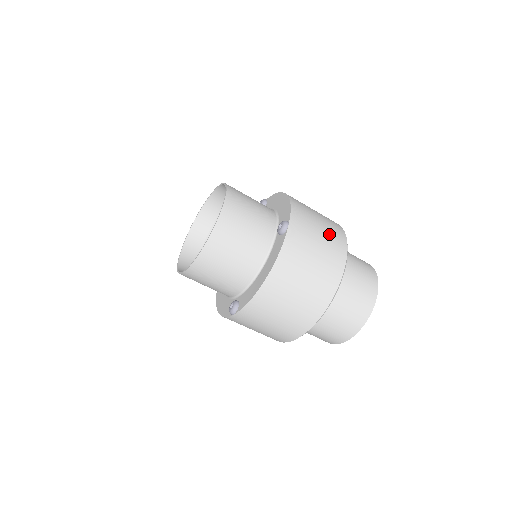
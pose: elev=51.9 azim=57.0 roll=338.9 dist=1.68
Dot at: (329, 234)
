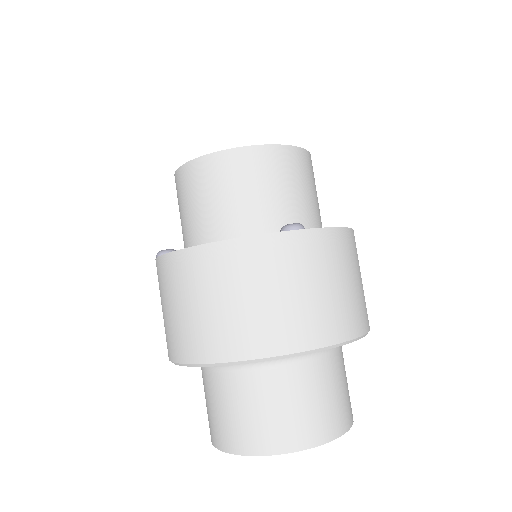
Dot at: occluded
